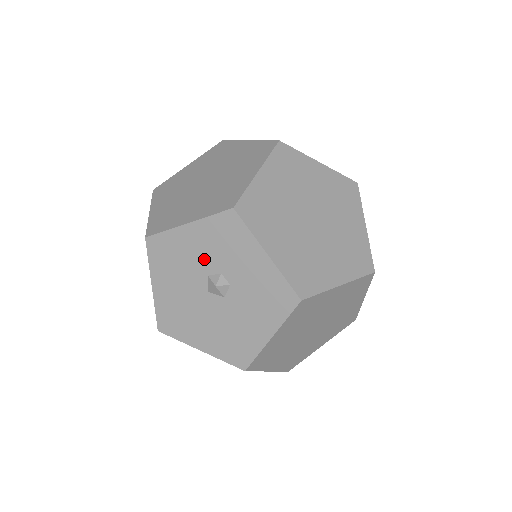
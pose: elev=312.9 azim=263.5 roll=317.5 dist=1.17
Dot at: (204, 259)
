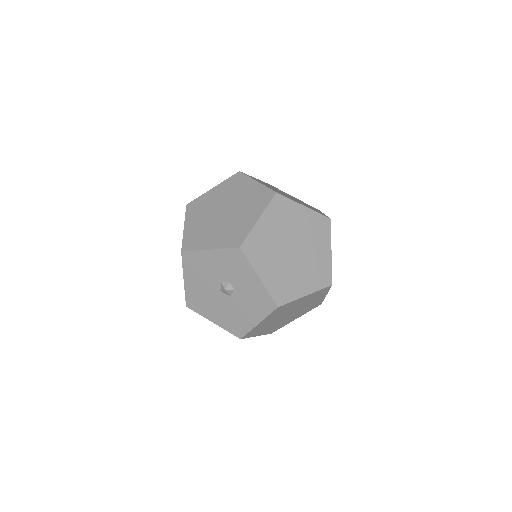
Dot at: (219, 272)
